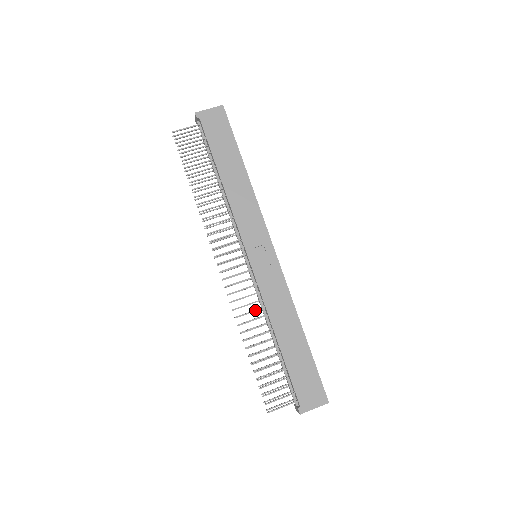
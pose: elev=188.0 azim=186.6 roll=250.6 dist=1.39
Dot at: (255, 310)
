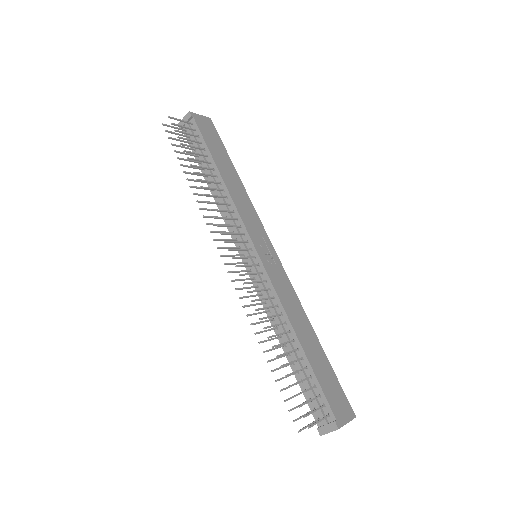
Dot at: (271, 306)
